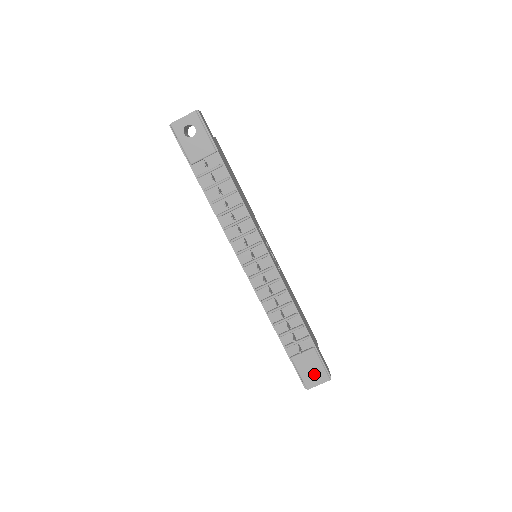
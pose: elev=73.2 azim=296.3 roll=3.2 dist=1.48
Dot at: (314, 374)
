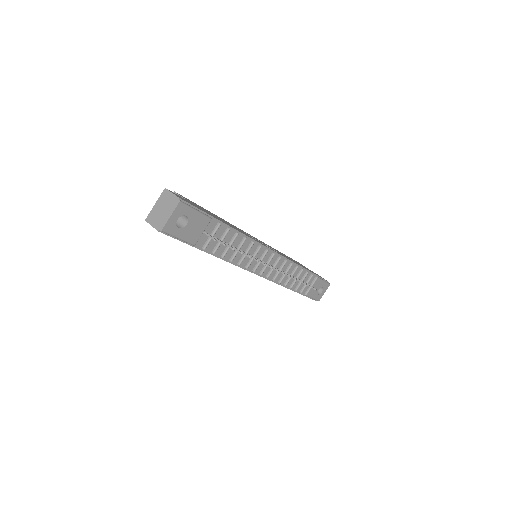
Dot at: occluded
